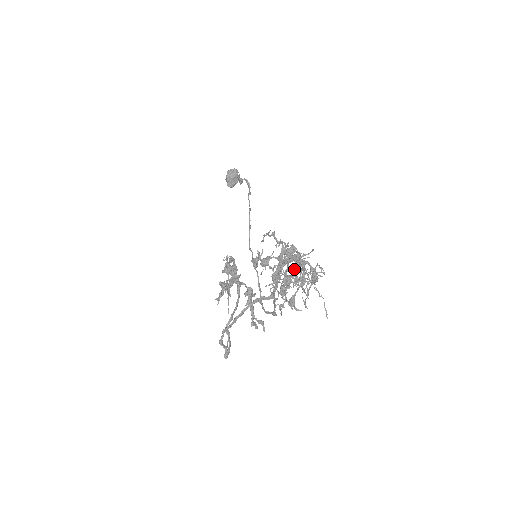
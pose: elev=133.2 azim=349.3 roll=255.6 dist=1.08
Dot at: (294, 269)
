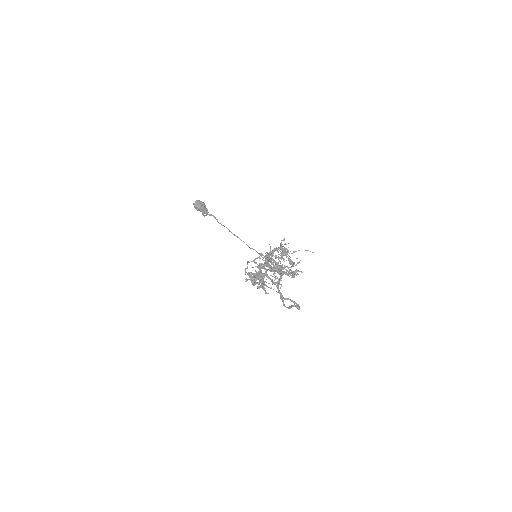
Dot at: occluded
